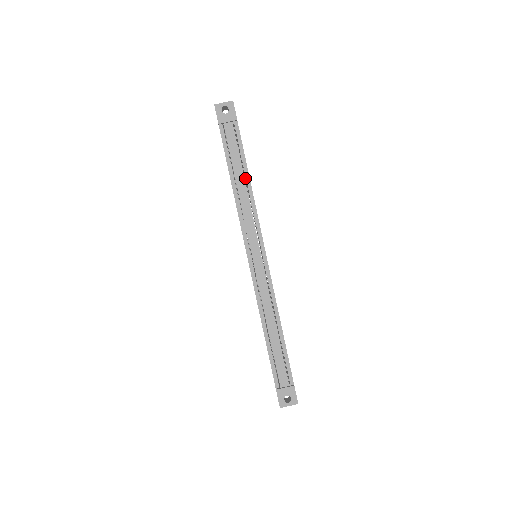
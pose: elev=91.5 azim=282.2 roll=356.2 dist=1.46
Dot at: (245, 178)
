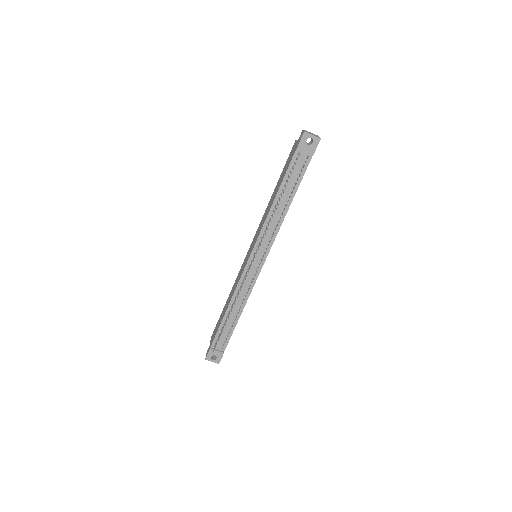
Dot at: (287, 202)
